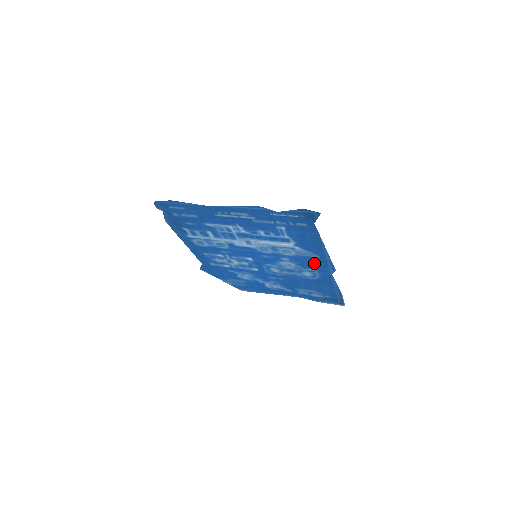
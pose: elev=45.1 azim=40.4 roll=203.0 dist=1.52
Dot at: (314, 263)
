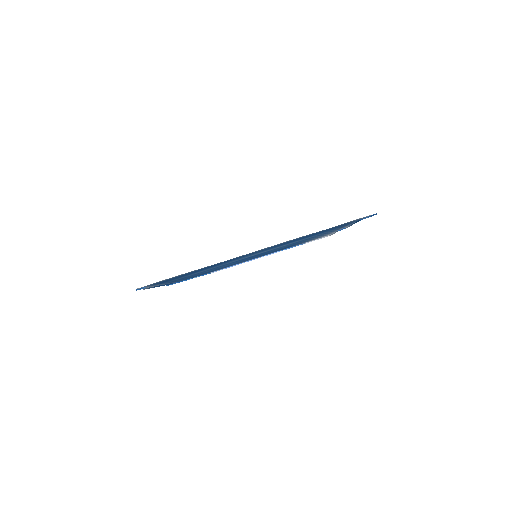
Dot at: (325, 233)
